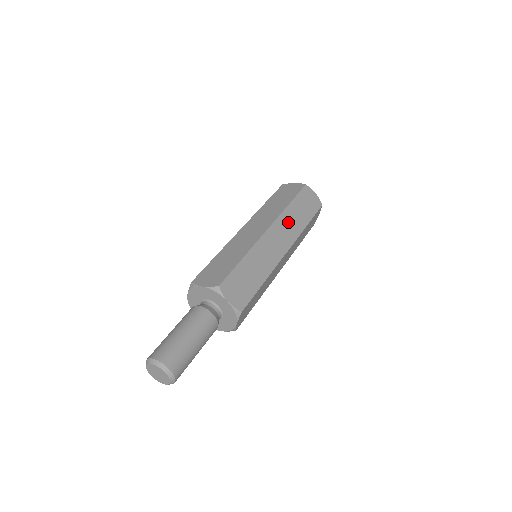
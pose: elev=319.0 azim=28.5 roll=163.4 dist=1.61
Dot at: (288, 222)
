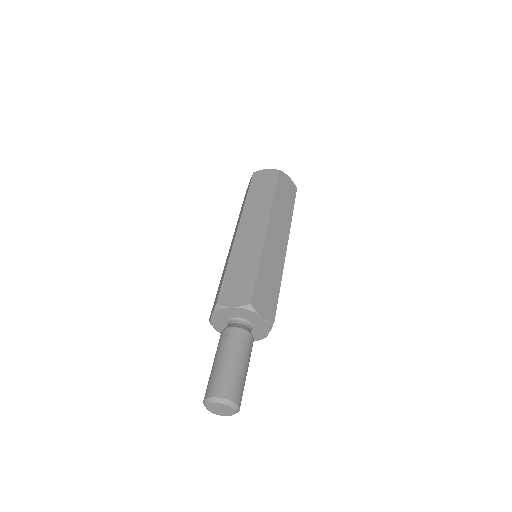
Dot at: (254, 209)
